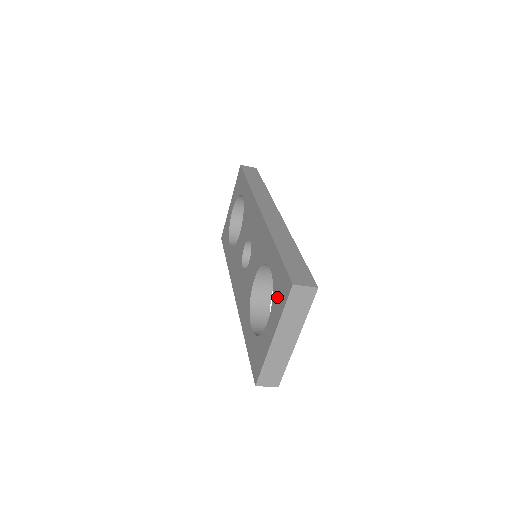
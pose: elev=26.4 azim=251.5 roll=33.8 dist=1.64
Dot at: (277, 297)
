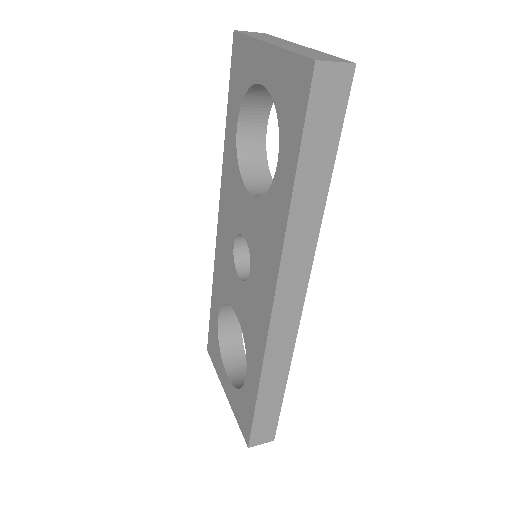
Dot at: (238, 404)
